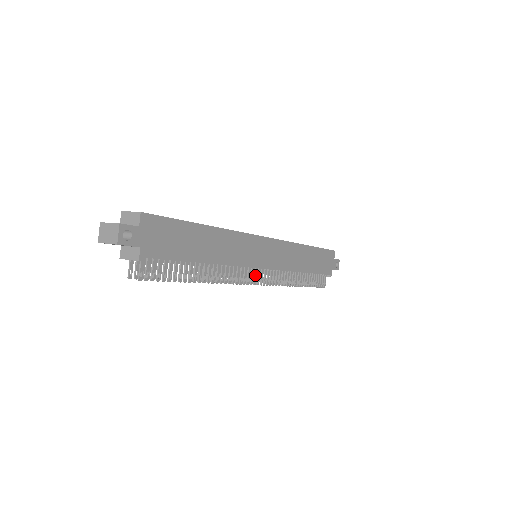
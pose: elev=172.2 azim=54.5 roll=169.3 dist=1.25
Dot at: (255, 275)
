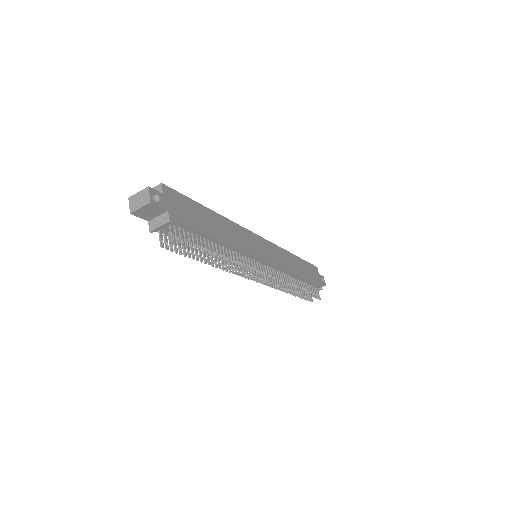
Dot at: (261, 269)
